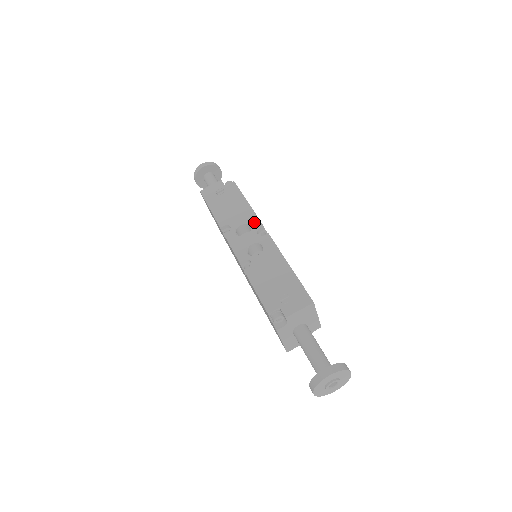
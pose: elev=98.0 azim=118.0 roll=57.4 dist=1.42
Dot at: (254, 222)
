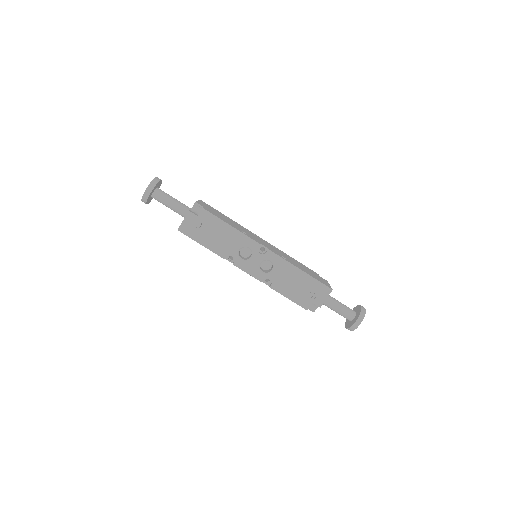
Dot at: (250, 244)
